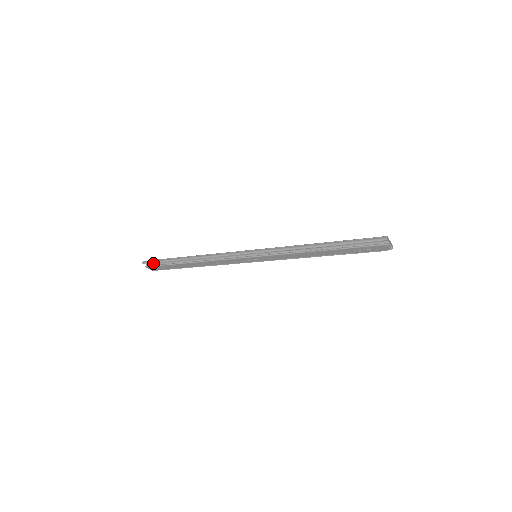
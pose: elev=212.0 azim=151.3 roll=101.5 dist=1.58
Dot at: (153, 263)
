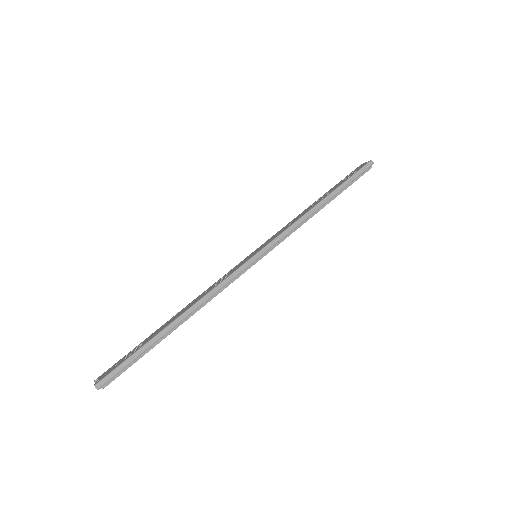
Dot at: (117, 373)
